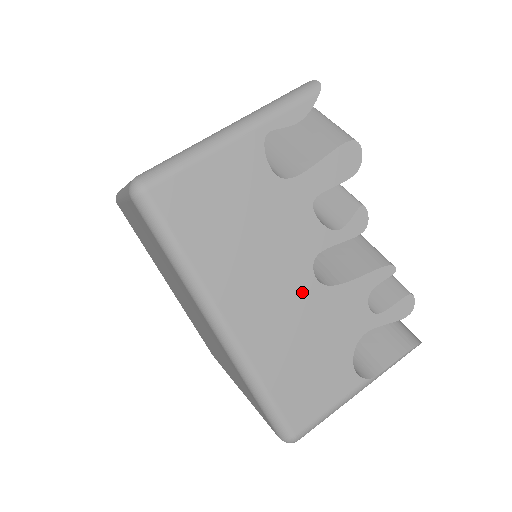
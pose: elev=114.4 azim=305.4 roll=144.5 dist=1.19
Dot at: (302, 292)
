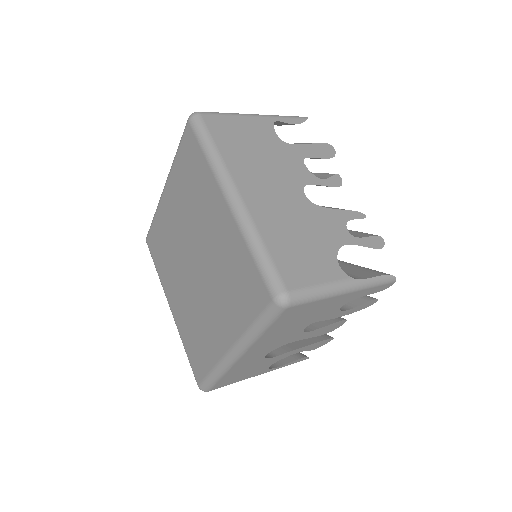
Dot at: (296, 199)
